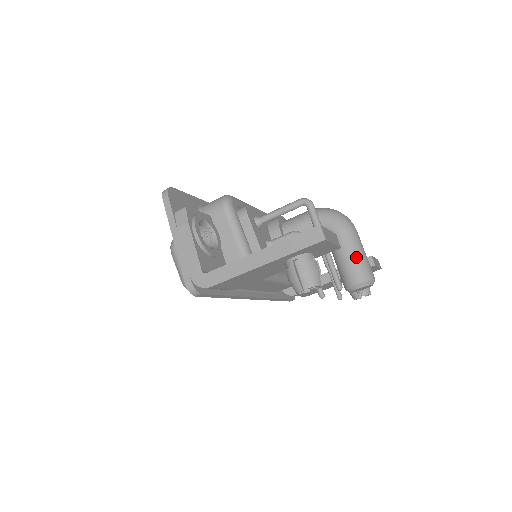
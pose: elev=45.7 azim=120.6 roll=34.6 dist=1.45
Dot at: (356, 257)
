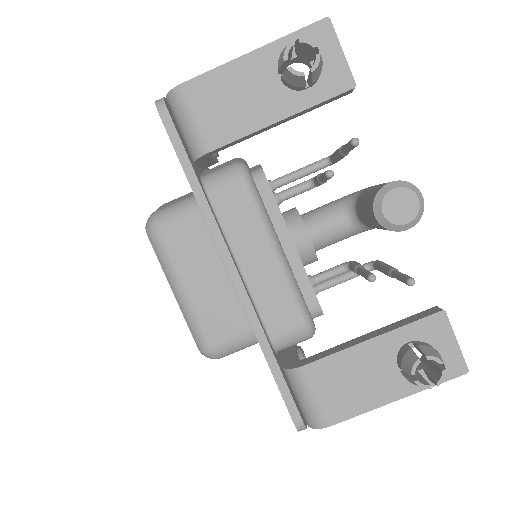
Dot at: occluded
